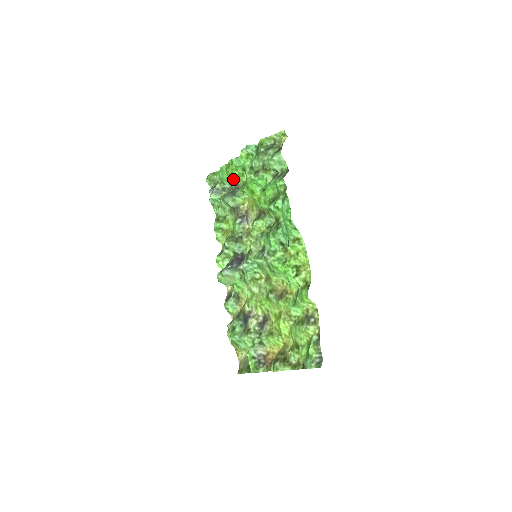
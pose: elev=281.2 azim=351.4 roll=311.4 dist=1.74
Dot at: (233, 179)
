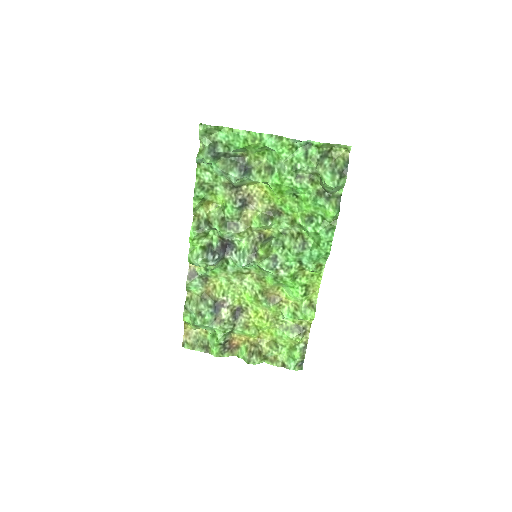
Dot at: (245, 150)
